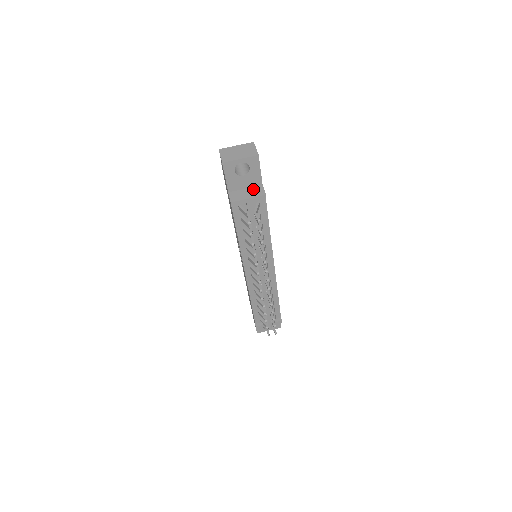
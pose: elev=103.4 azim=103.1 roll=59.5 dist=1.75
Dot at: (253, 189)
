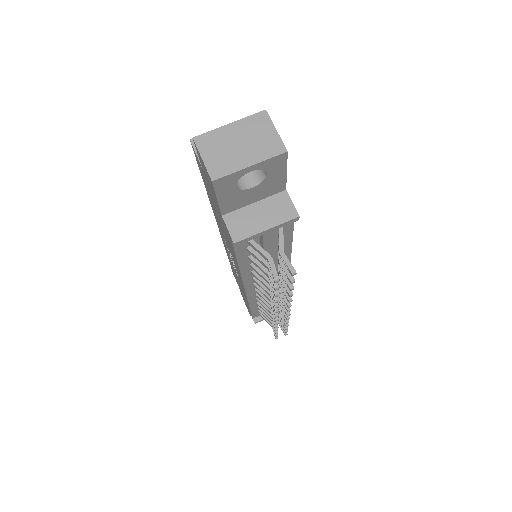
Dot at: (270, 203)
